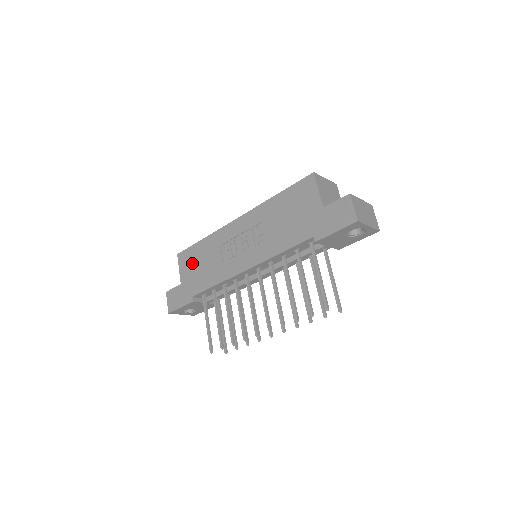
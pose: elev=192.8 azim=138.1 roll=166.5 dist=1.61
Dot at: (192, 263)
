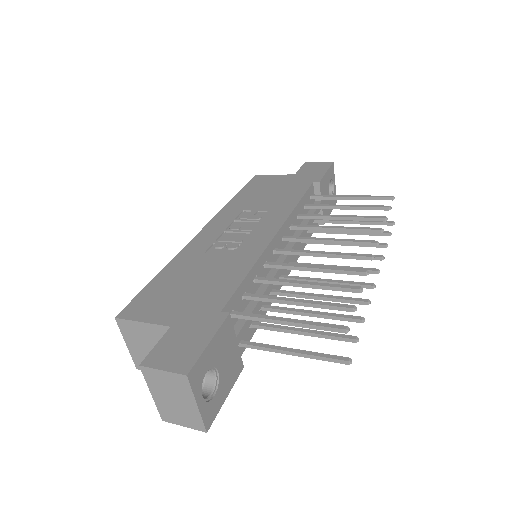
Dot at: (168, 295)
